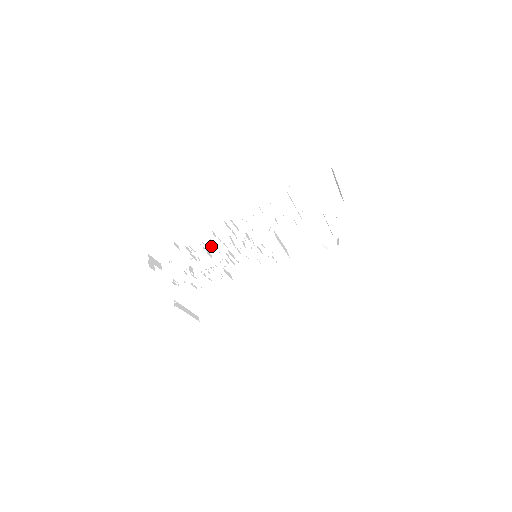
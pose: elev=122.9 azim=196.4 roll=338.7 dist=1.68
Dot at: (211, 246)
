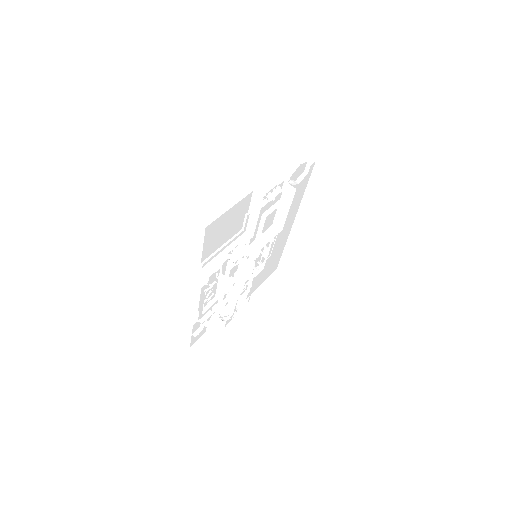
Dot at: occluded
